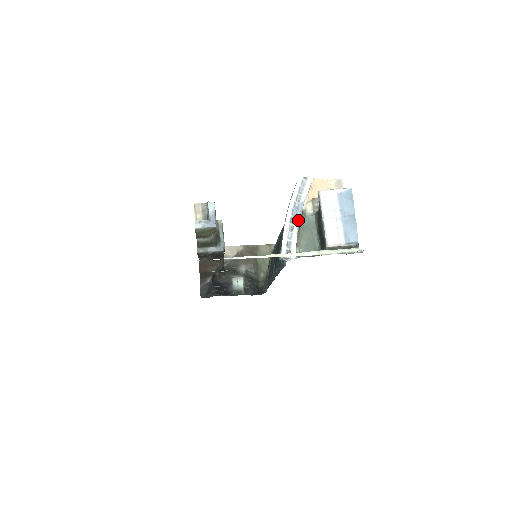
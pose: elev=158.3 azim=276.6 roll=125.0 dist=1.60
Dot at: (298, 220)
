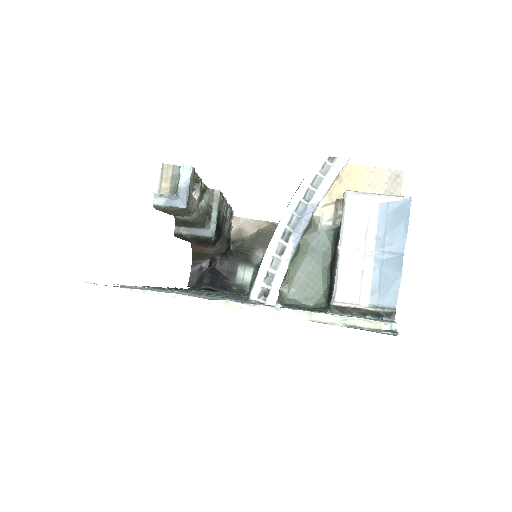
Dot at: (297, 237)
